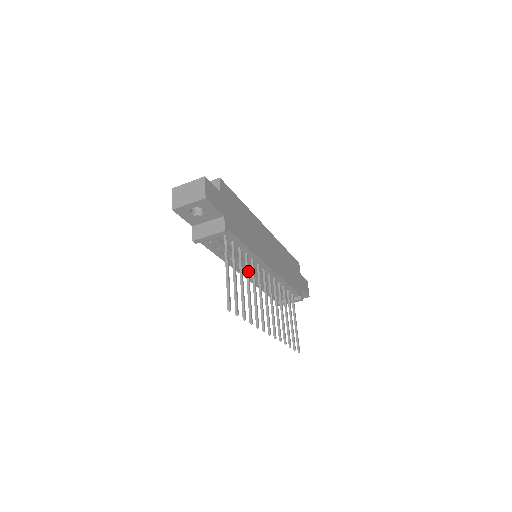
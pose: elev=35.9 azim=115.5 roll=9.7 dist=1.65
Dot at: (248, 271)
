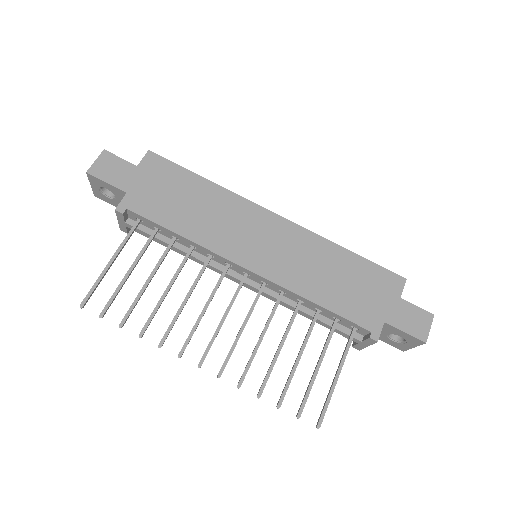
Dot at: (179, 268)
